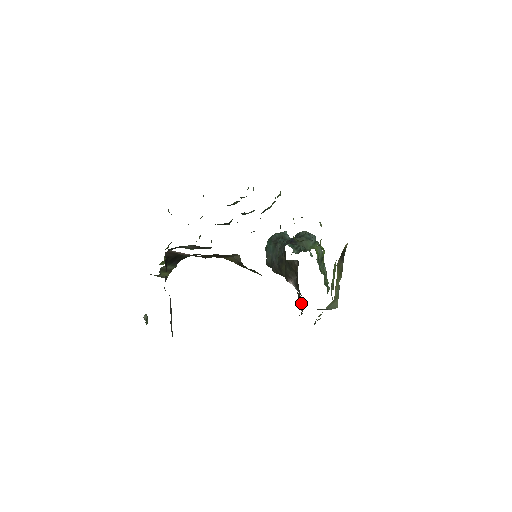
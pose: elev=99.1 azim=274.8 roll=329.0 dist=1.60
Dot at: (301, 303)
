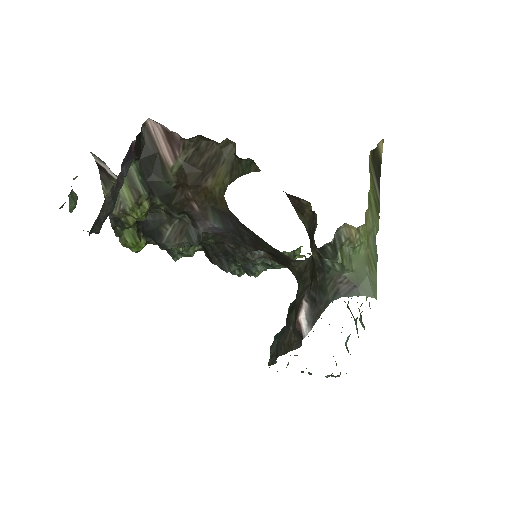
Dot at: (314, 227)
